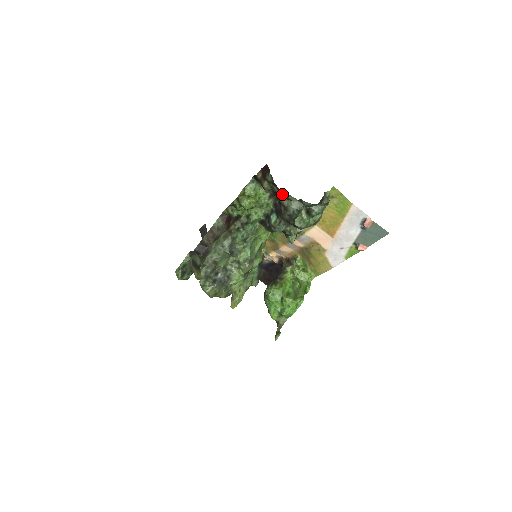
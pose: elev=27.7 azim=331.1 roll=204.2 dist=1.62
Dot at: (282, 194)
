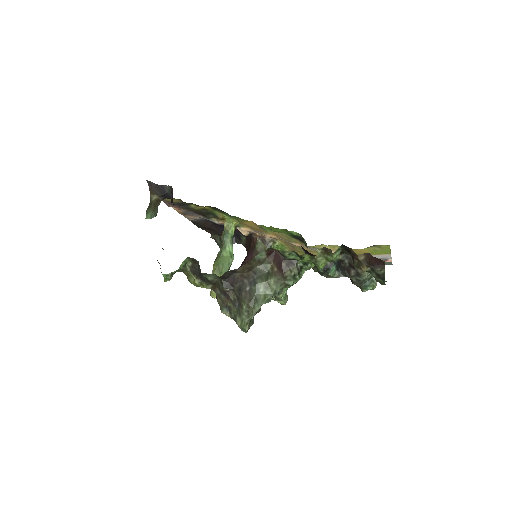
Dot at: (377, 280)
